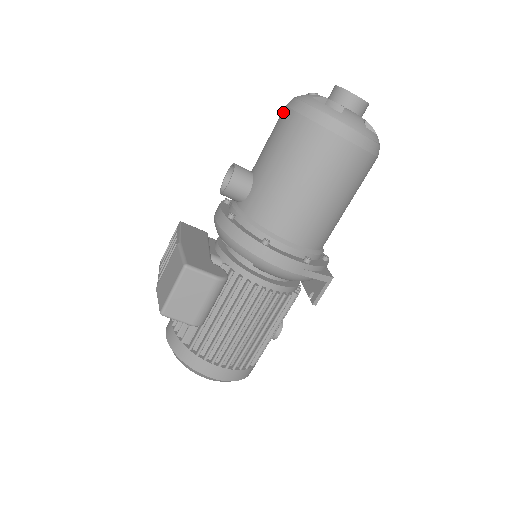
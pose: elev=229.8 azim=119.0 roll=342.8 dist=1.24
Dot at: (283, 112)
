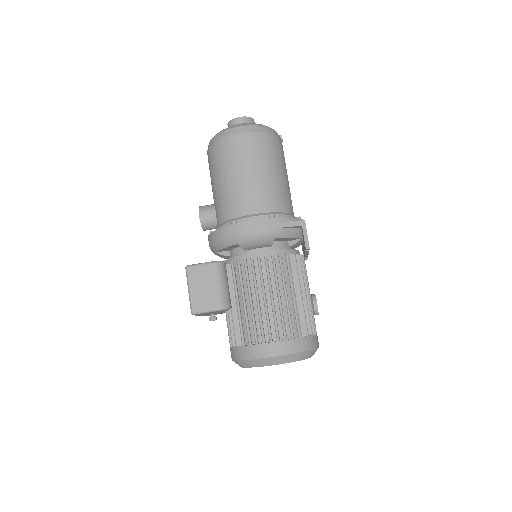
Dot at: occluded
